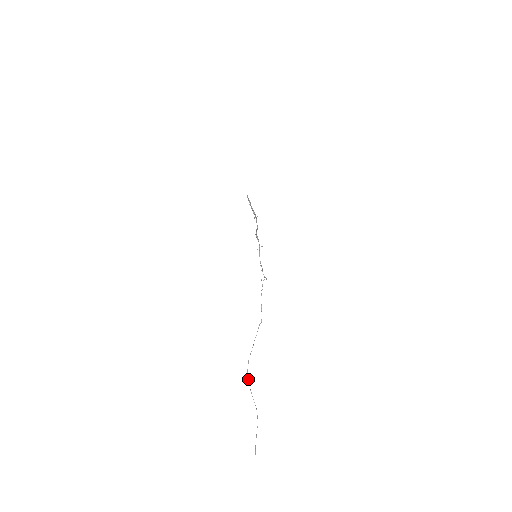
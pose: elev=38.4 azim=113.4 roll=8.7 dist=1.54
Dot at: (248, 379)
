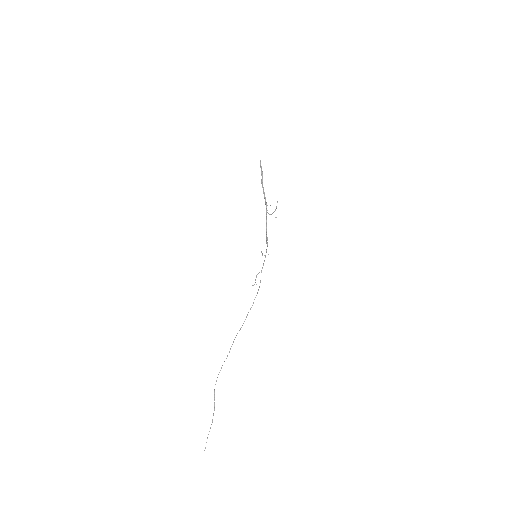
Dot at: occluded
